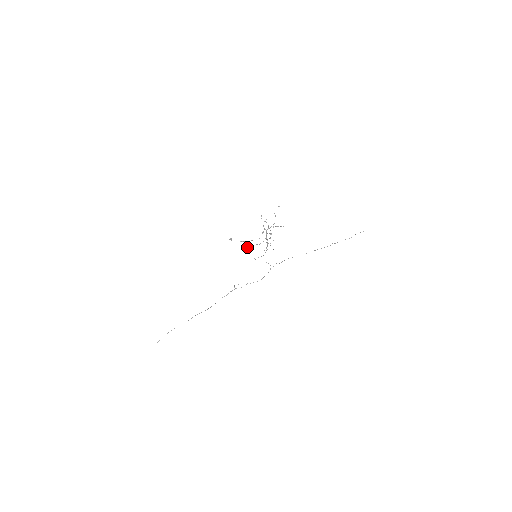
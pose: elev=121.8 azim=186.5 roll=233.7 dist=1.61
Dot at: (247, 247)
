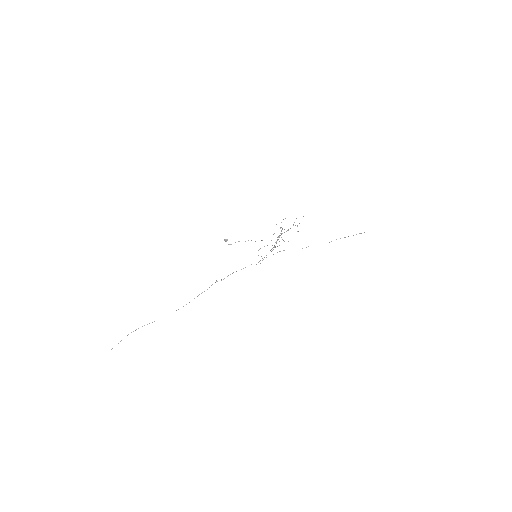
Dot at: occluded
